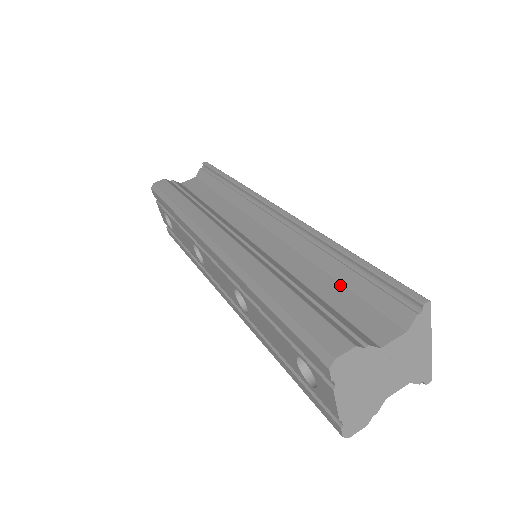
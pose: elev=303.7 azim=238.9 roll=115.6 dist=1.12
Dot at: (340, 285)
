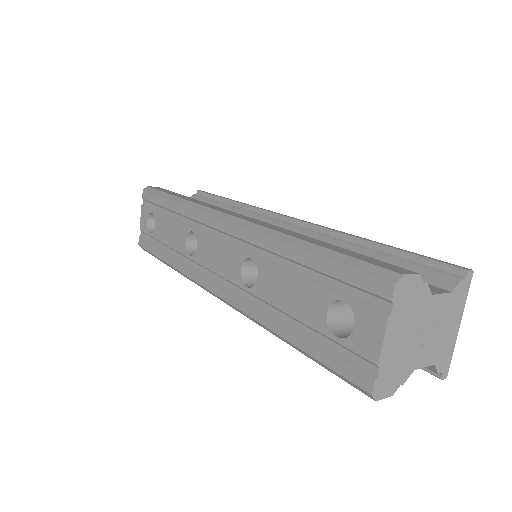
Dot at: occluded
